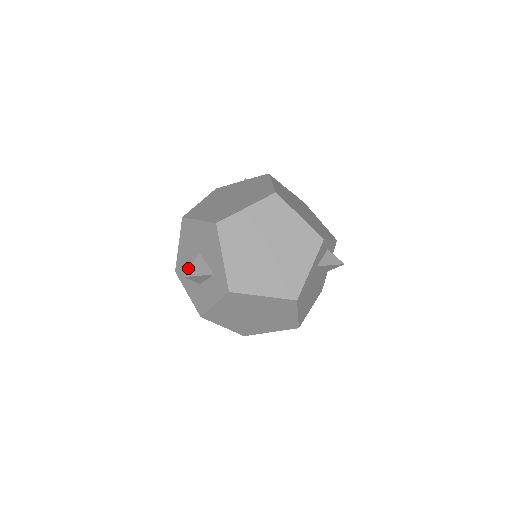
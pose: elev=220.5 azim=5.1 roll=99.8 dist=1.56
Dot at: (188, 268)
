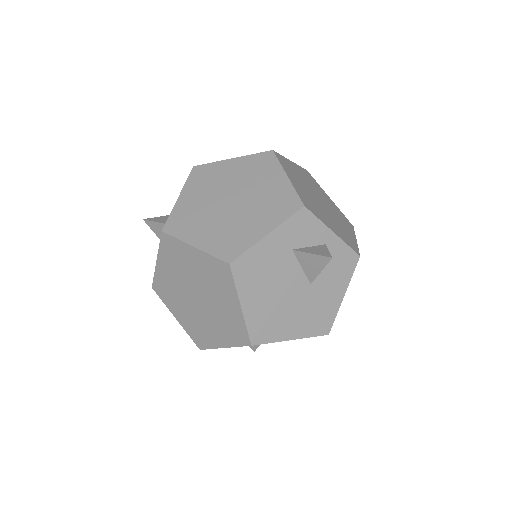
Dot at: occluded
